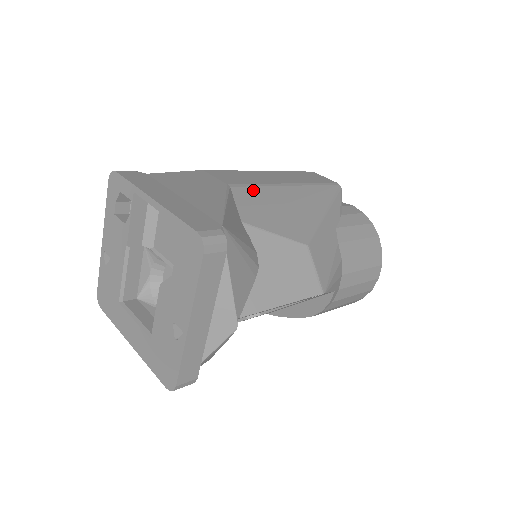
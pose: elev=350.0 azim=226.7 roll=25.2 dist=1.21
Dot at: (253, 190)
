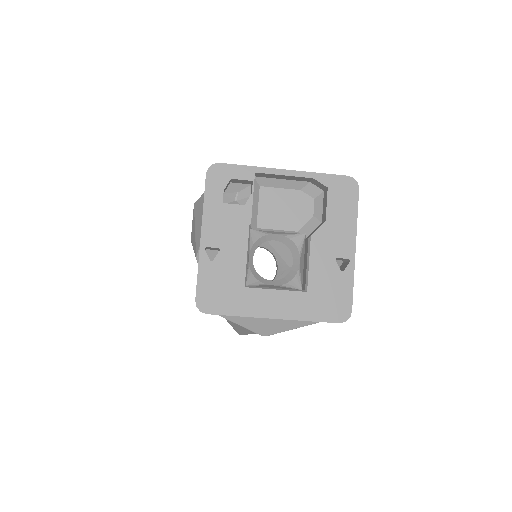
Dot at: occluded
